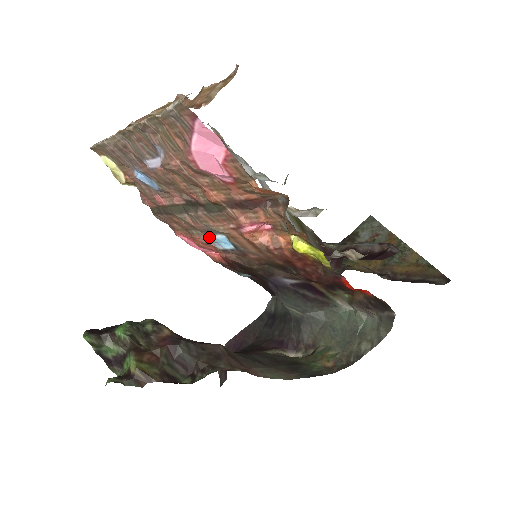
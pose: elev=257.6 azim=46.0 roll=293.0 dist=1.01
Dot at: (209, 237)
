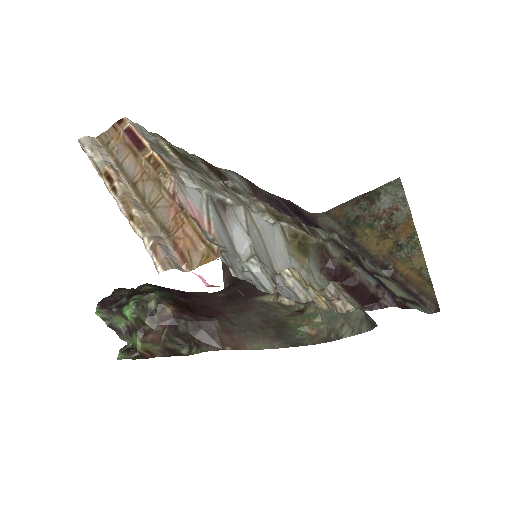
Dot at: occluded
